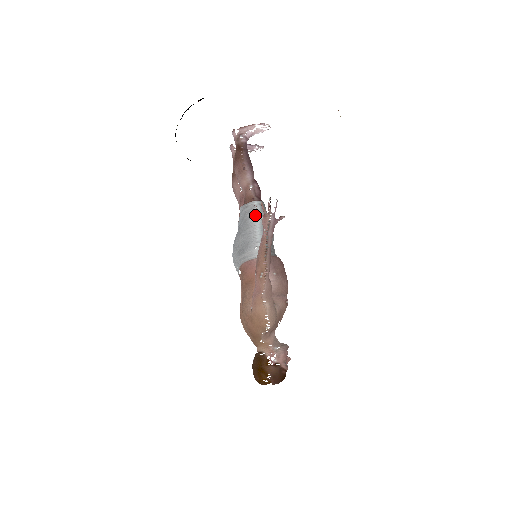
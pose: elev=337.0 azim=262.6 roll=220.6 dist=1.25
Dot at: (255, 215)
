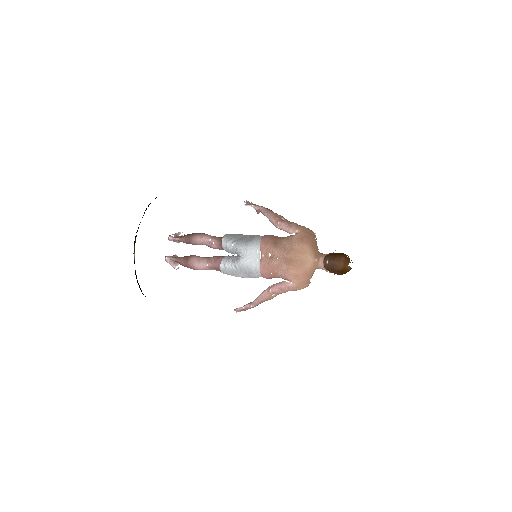
Dot at: (236, 234)
